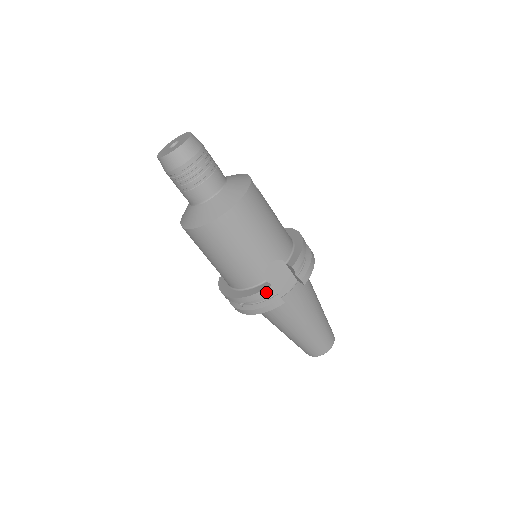
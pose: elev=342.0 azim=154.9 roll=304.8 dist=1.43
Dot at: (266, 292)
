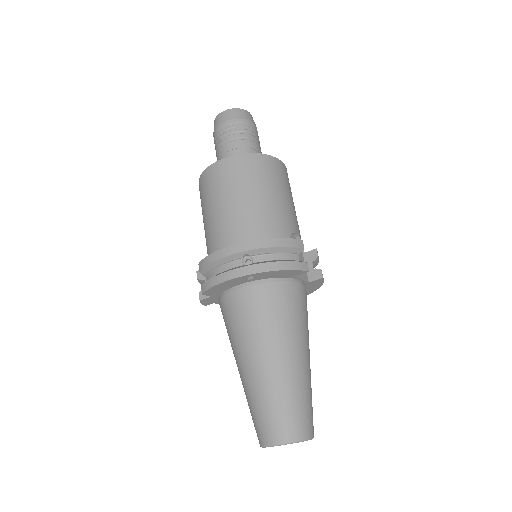
Dot at: (295, 243)
